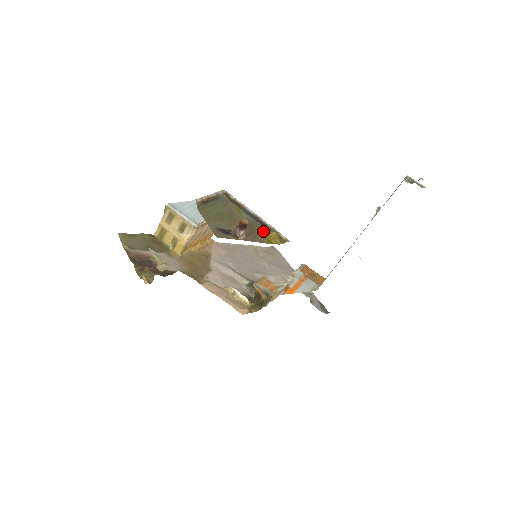
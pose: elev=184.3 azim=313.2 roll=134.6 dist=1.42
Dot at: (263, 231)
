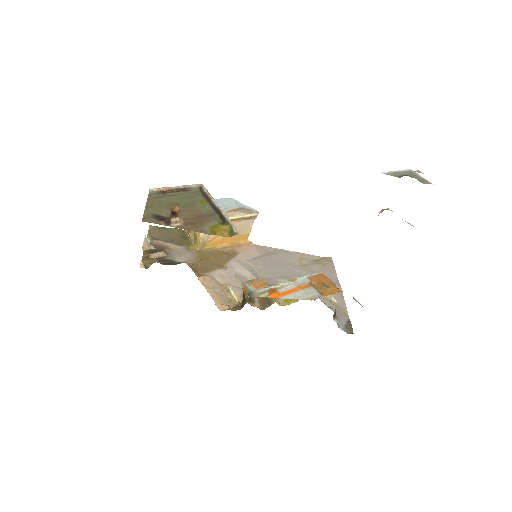
Dot at: (217, 223)
